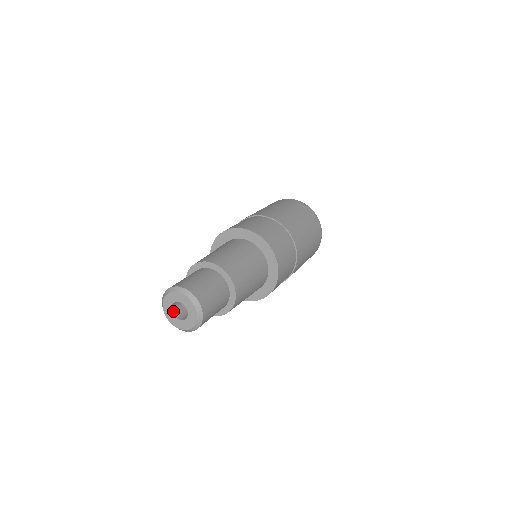
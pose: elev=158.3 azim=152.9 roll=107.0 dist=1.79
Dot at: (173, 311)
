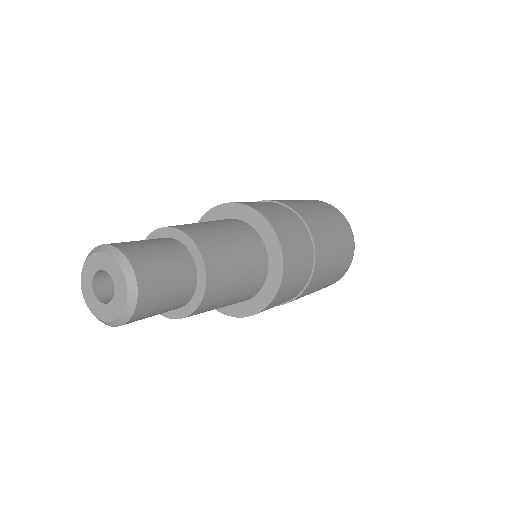
Dot at: (101, 300)
